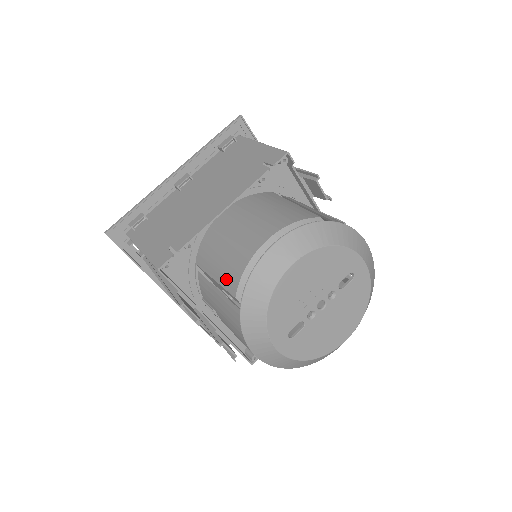
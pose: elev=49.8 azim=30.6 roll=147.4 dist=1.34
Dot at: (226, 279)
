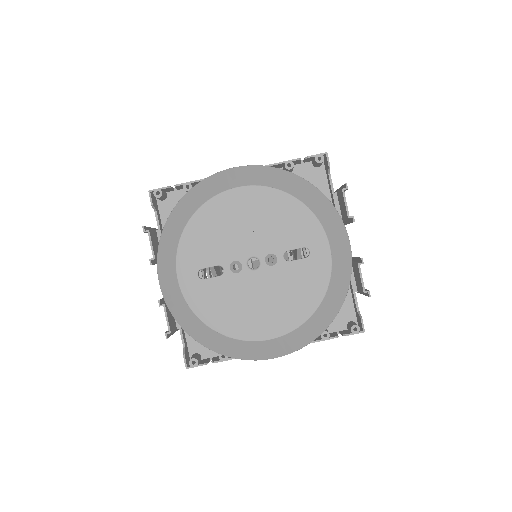
Dot at: occluded
